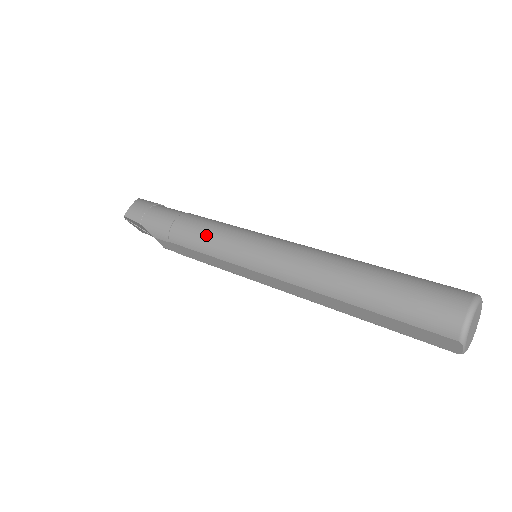
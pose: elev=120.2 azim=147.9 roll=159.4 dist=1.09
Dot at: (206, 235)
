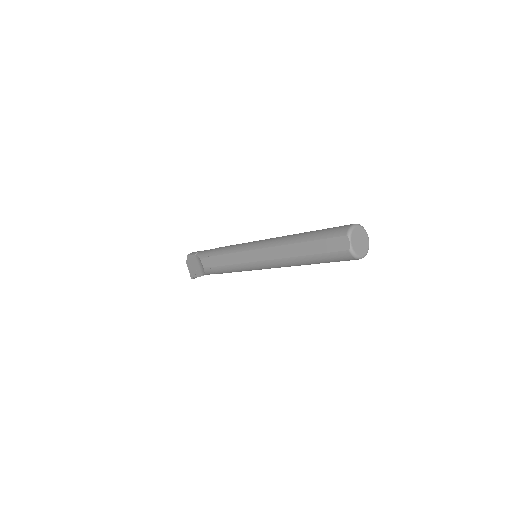
Dot at: (231, 246)
